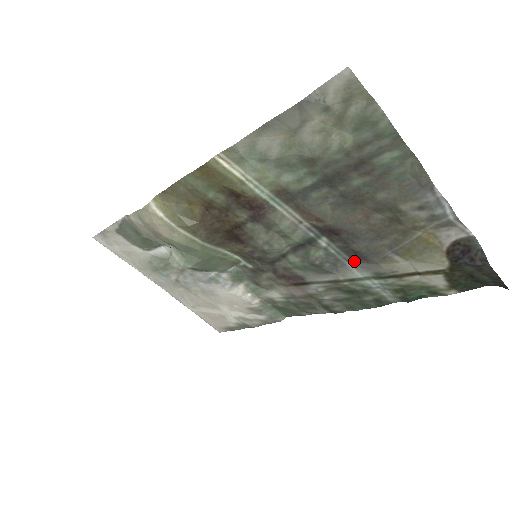
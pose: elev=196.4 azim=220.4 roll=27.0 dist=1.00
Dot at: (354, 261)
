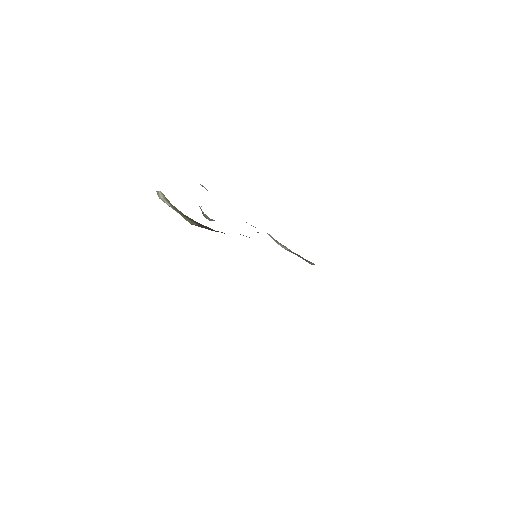
Dot at: occluded
